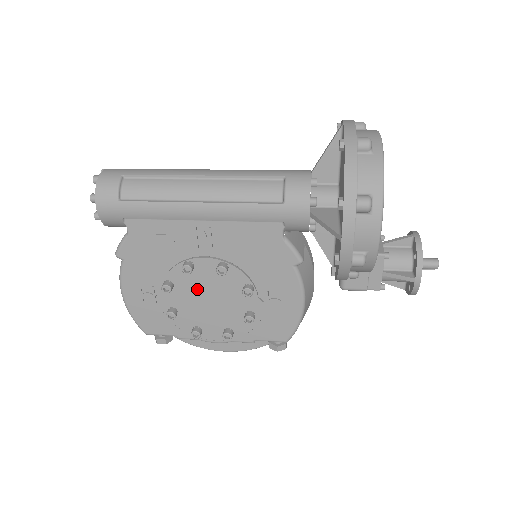
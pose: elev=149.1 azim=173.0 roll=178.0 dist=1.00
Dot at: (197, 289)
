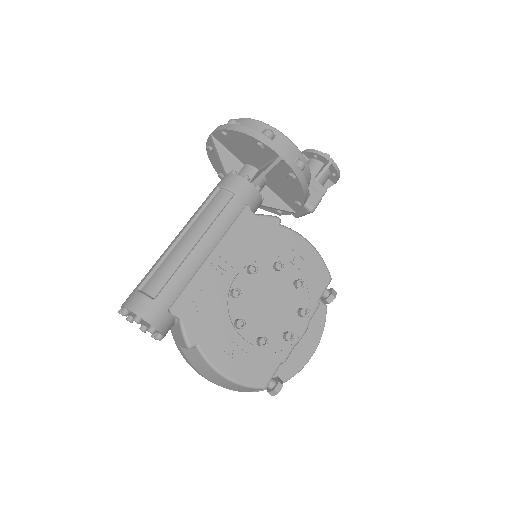
Dot at: (255, 305)
